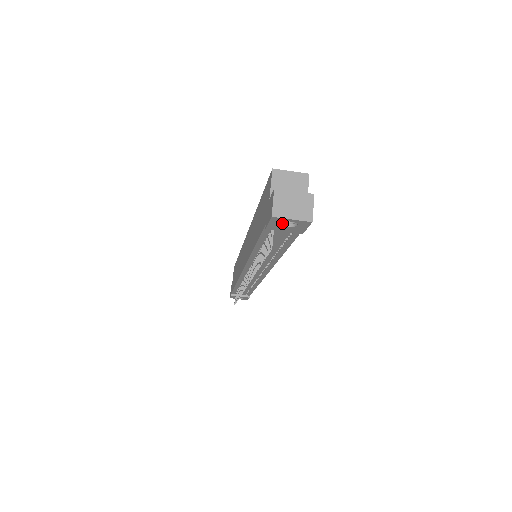
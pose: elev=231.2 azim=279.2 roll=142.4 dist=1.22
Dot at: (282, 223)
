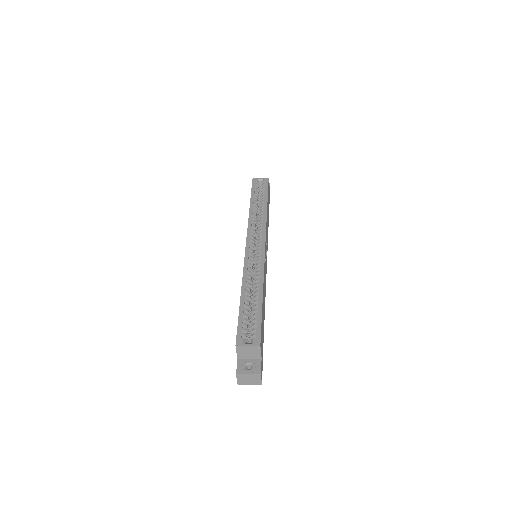
Dot at: occluded
